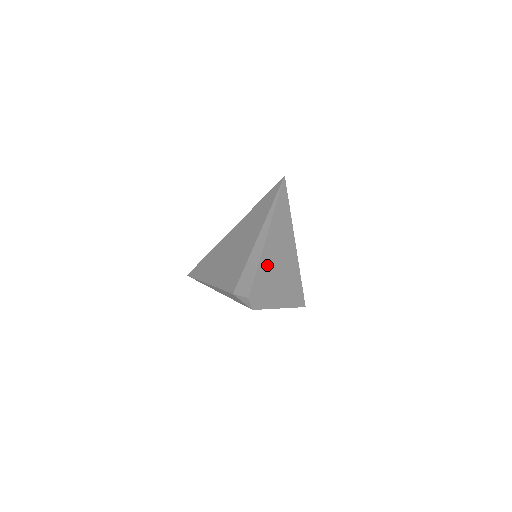
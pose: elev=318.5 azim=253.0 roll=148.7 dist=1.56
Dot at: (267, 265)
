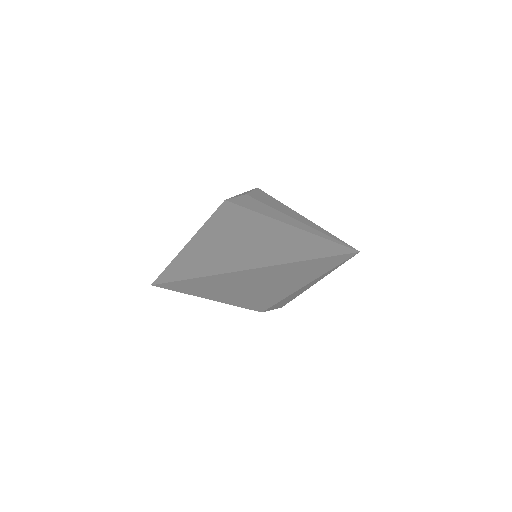
Dot at: occluded
